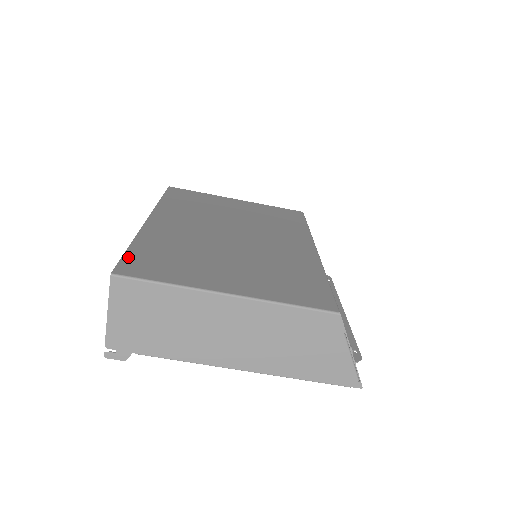
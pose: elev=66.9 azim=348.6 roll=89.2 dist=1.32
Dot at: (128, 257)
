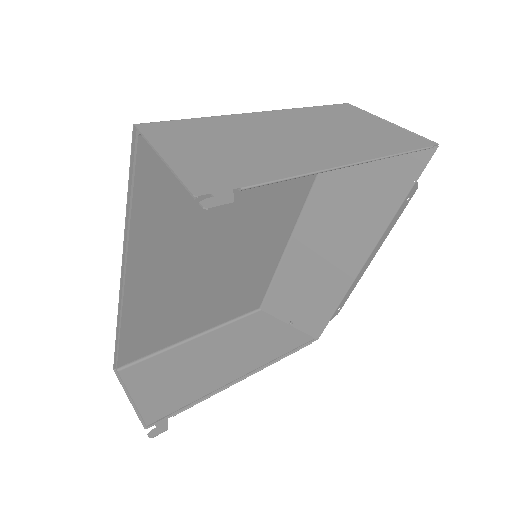
Dot at: (136, 171)
